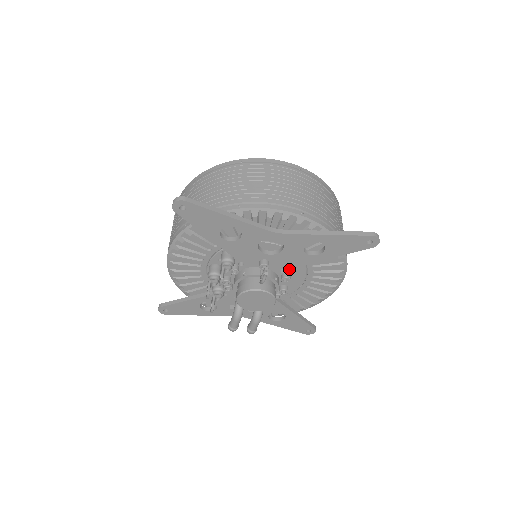
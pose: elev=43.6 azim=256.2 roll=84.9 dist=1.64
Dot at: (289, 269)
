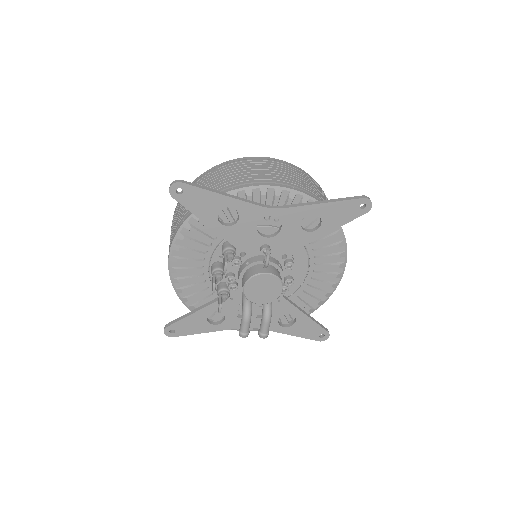
Dot at: (291, 253)
